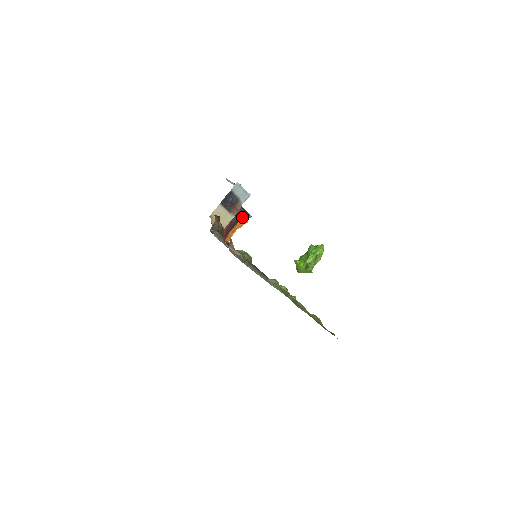
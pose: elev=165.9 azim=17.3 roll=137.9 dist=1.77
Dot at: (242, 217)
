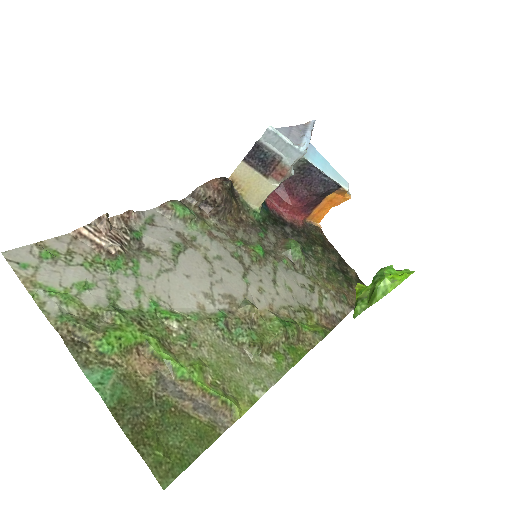
Dot at: (325, 189)
